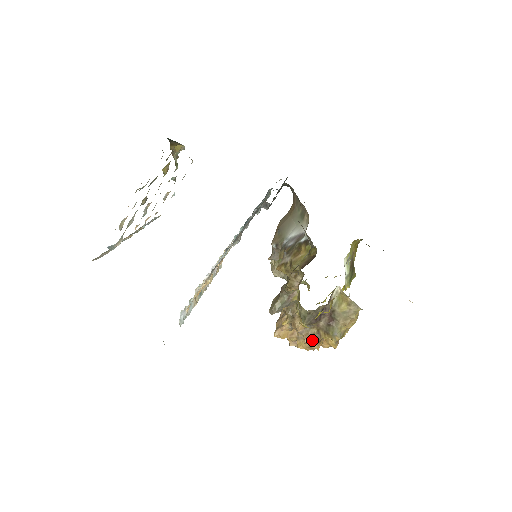
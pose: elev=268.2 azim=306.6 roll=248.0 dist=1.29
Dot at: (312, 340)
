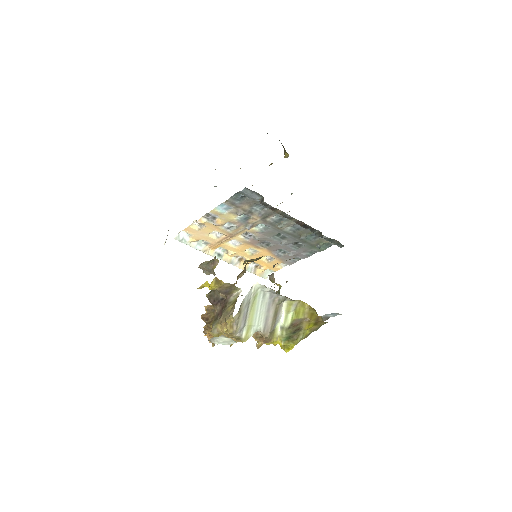
Dot at: (205, 319)
